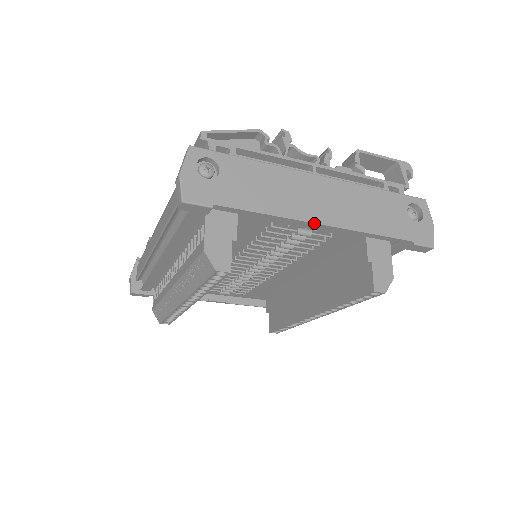
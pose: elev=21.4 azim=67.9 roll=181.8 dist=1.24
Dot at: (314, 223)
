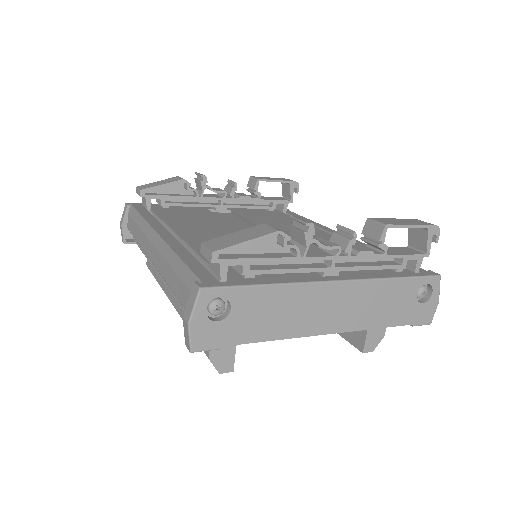
Dot at: occluded
